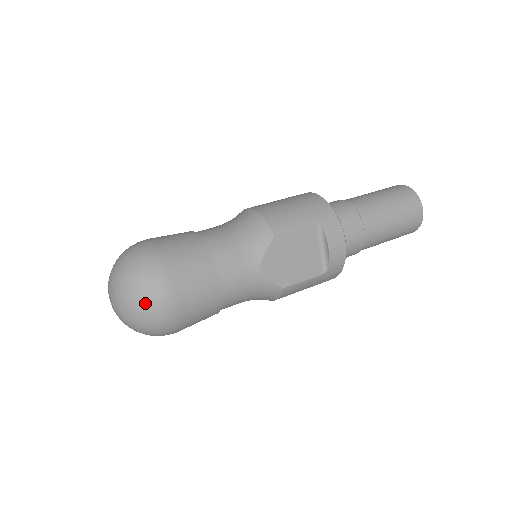
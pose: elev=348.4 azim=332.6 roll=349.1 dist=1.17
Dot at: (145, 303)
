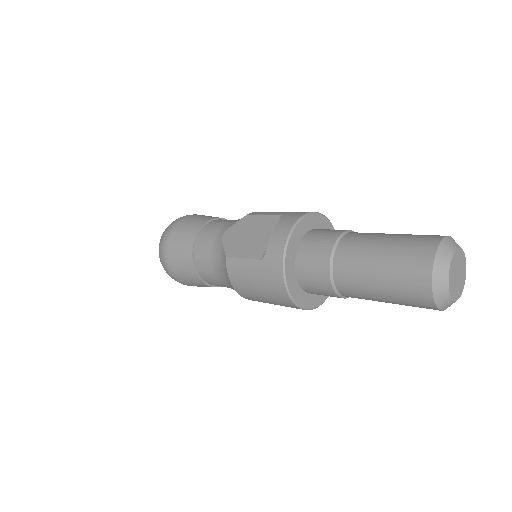
Dot at: occluded
